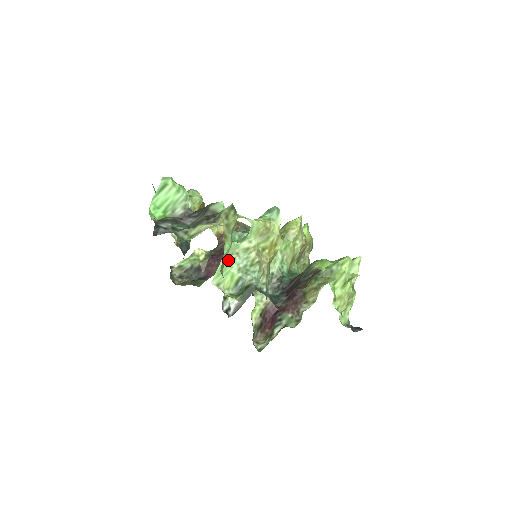
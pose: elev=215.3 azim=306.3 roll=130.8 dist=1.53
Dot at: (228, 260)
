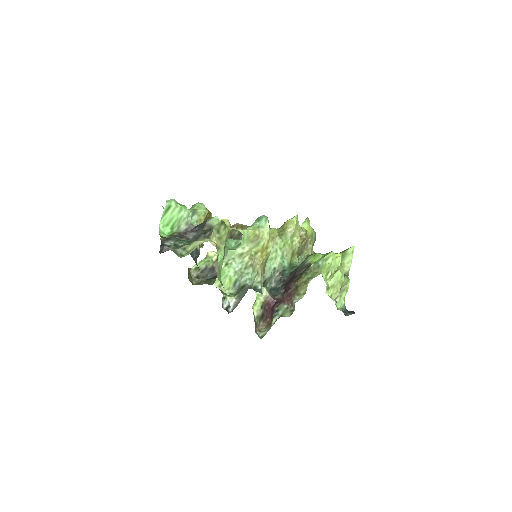
Dot at: (226, 265)
